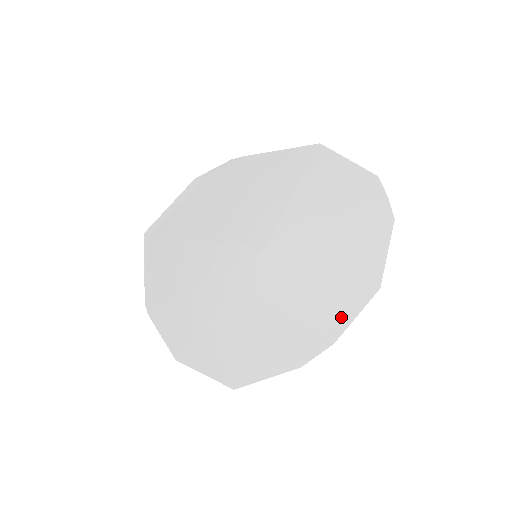
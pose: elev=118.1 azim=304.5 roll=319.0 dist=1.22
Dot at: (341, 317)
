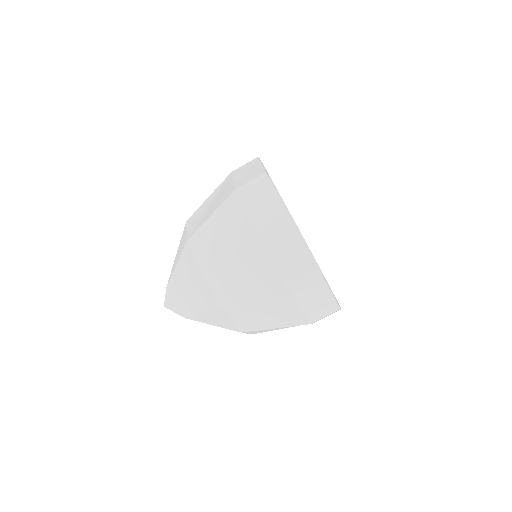
Dot at: occluded
